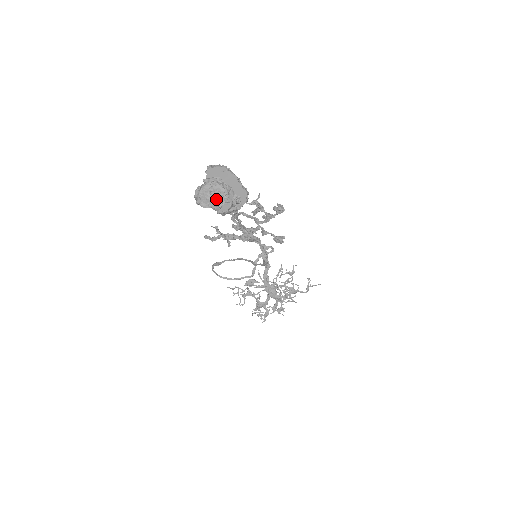
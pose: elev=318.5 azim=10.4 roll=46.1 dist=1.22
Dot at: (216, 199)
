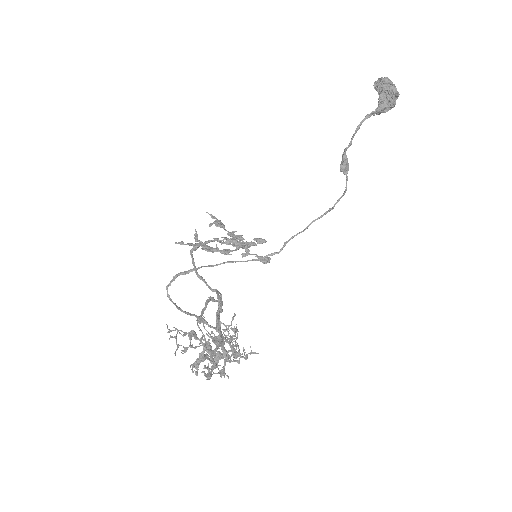
Dot at: (395, 86)
